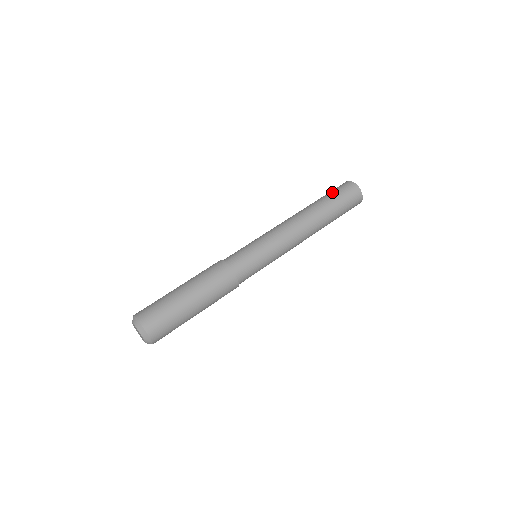
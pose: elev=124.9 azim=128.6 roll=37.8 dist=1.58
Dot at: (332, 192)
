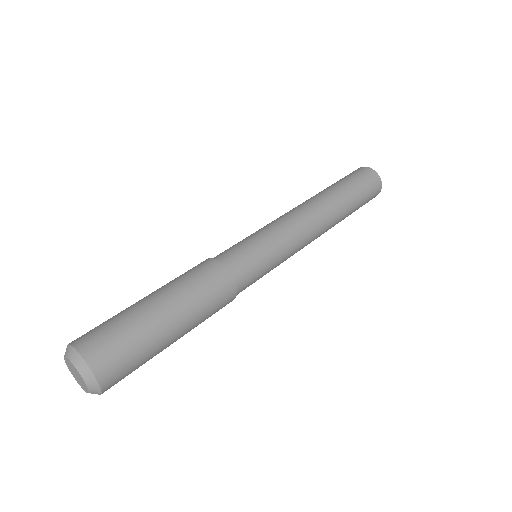
Dot at: occluded
